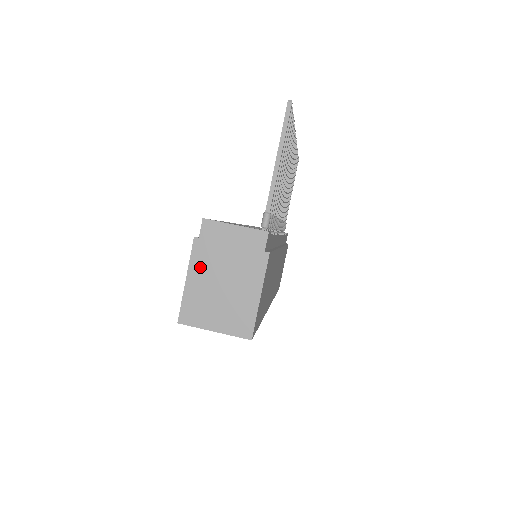
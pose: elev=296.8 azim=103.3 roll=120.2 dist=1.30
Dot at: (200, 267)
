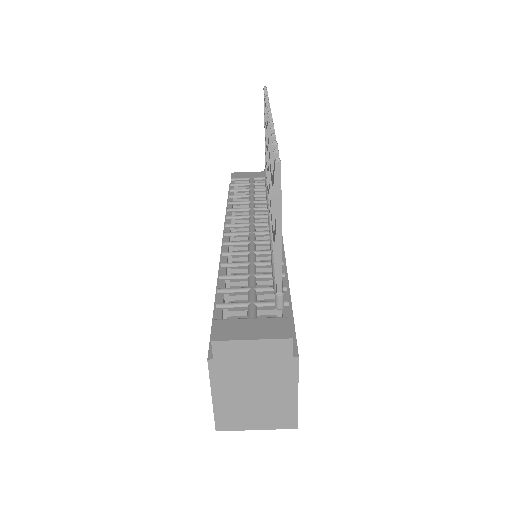
Dot at: (224, 384)
